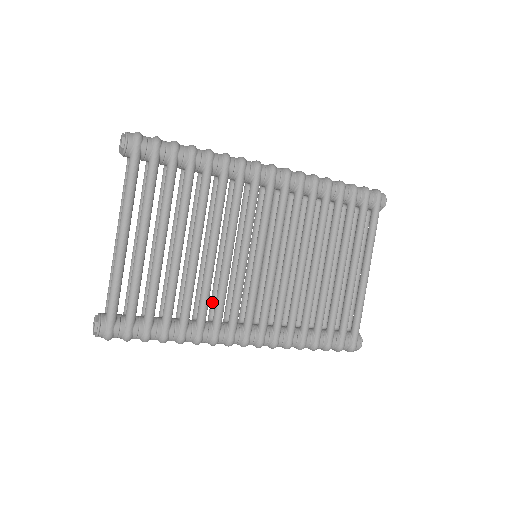
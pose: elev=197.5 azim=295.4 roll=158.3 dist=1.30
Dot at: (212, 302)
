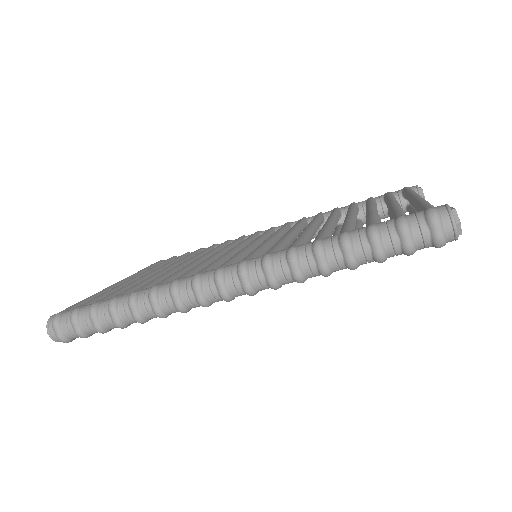
Dot at: occluded
